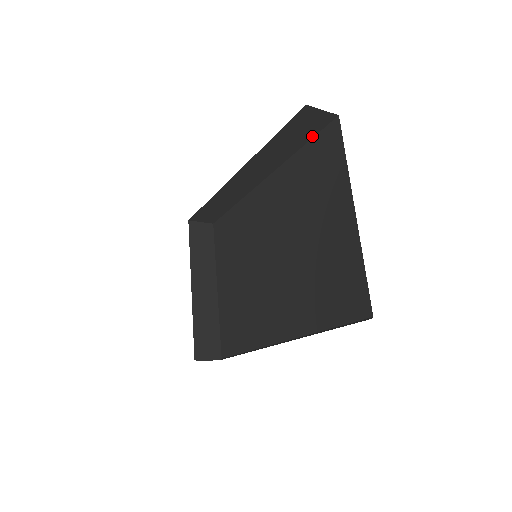
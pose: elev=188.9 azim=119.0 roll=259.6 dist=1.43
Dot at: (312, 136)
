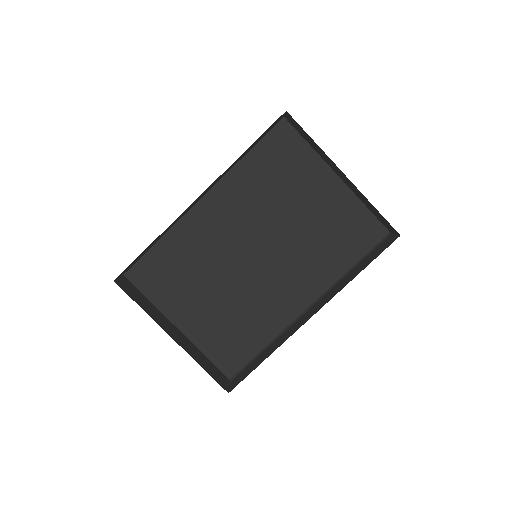
Dot at: (260, 139)
